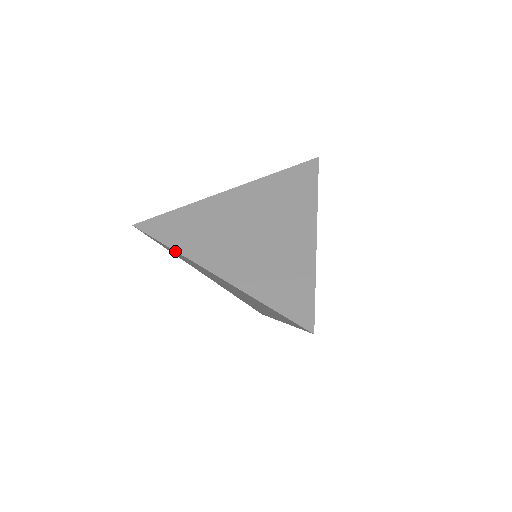
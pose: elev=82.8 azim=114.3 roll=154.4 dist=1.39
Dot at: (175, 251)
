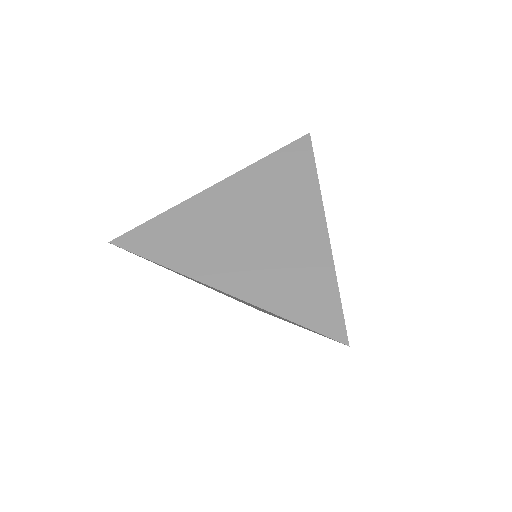
Dot at: occluded
